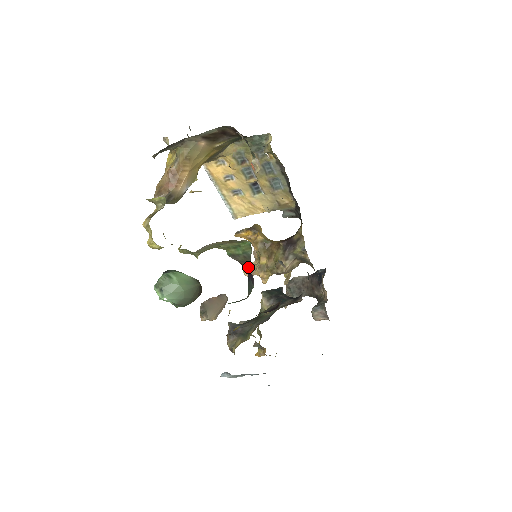
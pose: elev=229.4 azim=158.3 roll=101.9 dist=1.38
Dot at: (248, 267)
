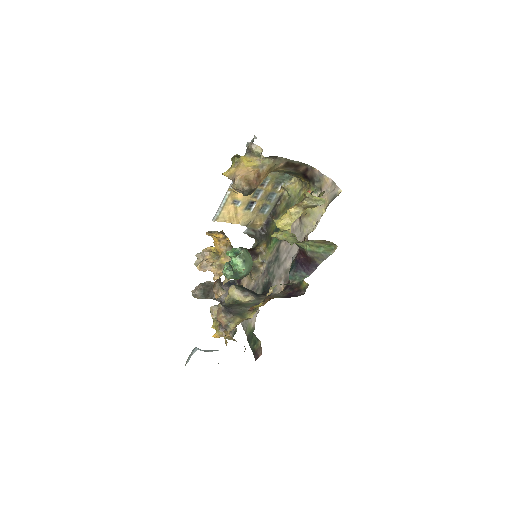
Dot at: (319, 262)
